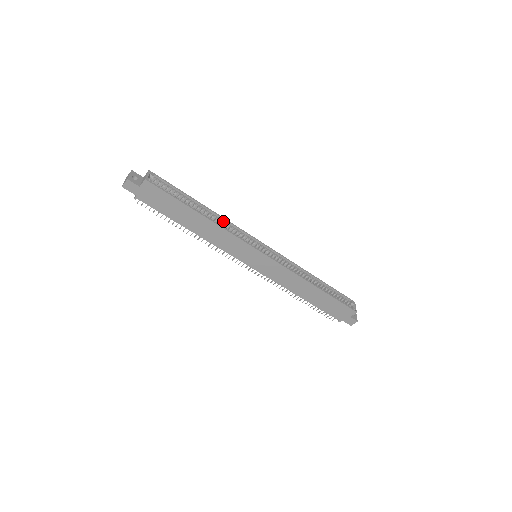
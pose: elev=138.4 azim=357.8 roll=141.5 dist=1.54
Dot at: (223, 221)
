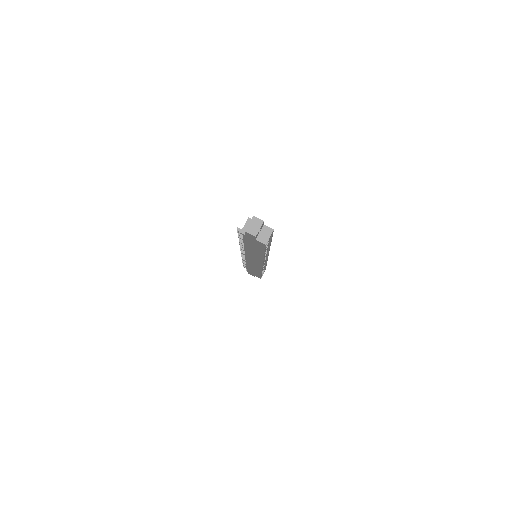
Dot at: (268, 248)
